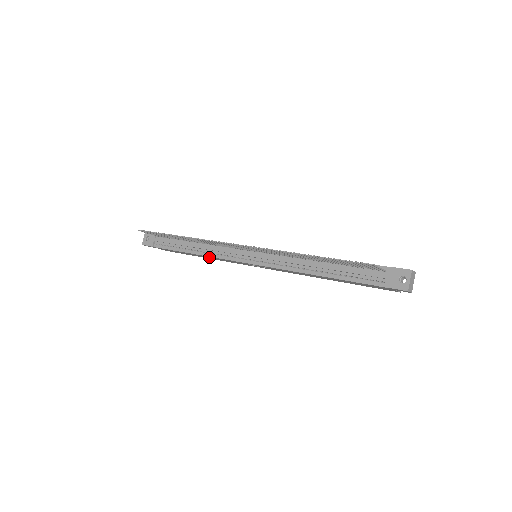
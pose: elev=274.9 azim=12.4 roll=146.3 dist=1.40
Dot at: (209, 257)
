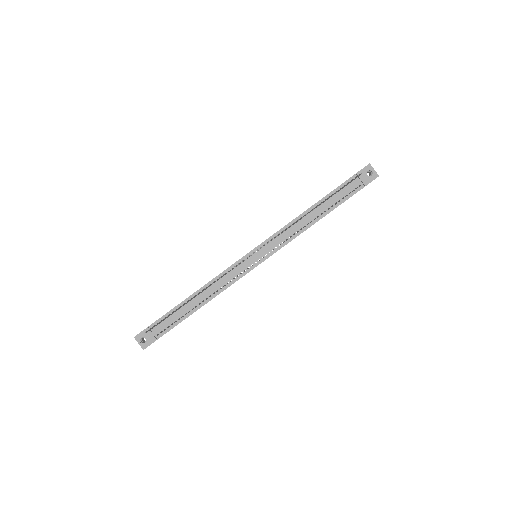
Dot at: occluded
